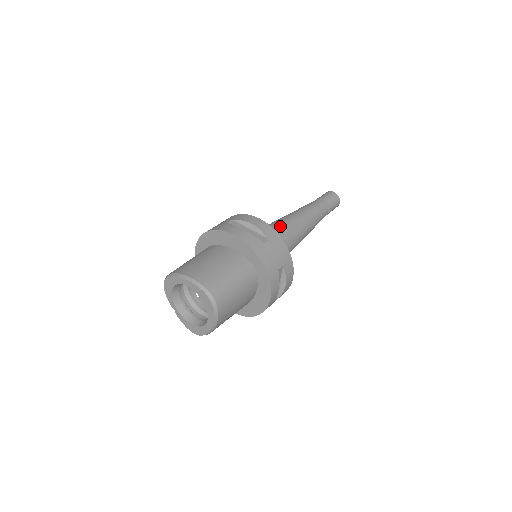
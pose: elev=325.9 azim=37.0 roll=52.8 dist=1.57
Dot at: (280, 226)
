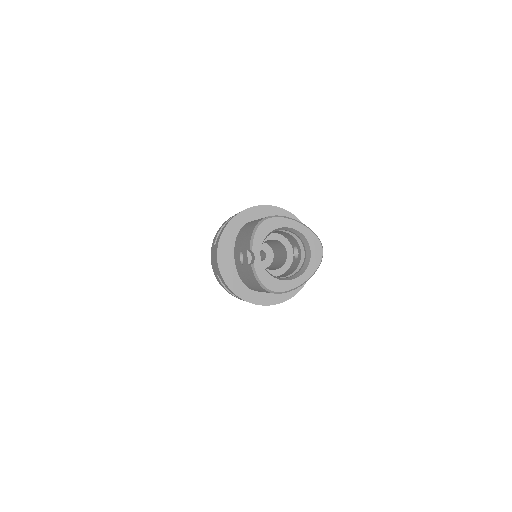
Dot at: occluded
